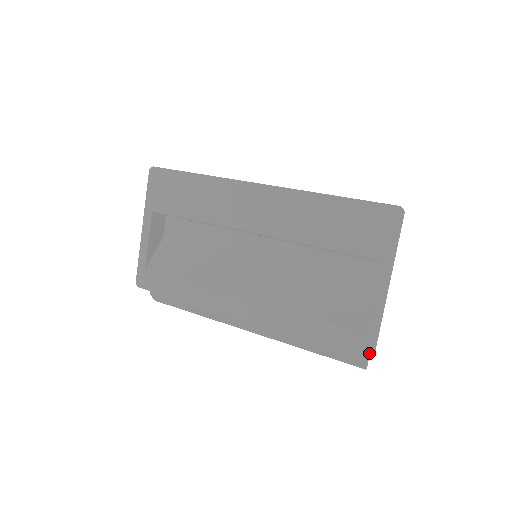
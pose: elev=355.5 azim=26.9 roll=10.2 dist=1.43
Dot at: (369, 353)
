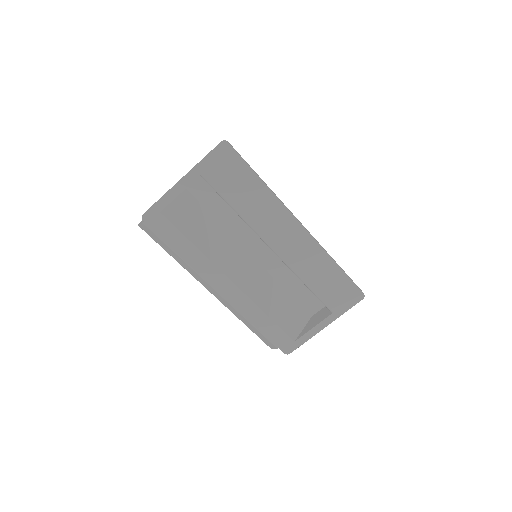
Dot at: (289, 351)
